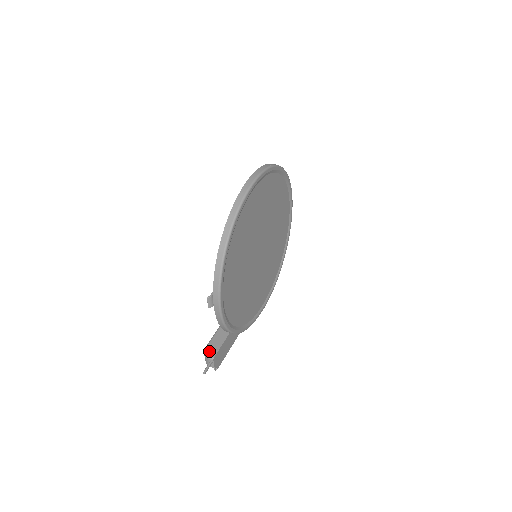
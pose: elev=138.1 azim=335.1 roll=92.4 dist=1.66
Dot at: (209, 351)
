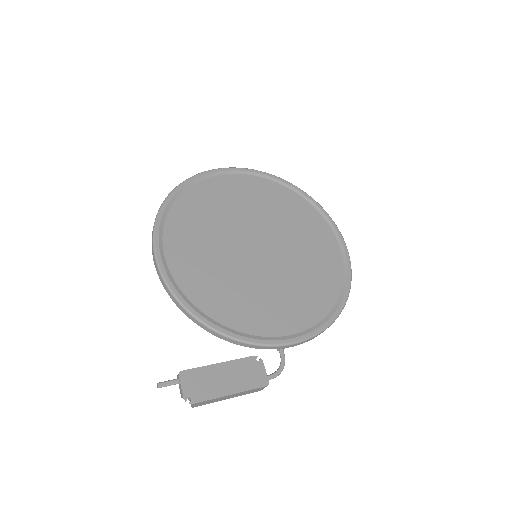
Dot at: occluded
